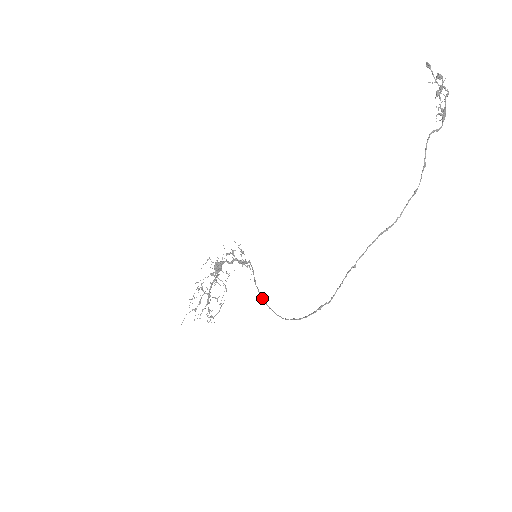
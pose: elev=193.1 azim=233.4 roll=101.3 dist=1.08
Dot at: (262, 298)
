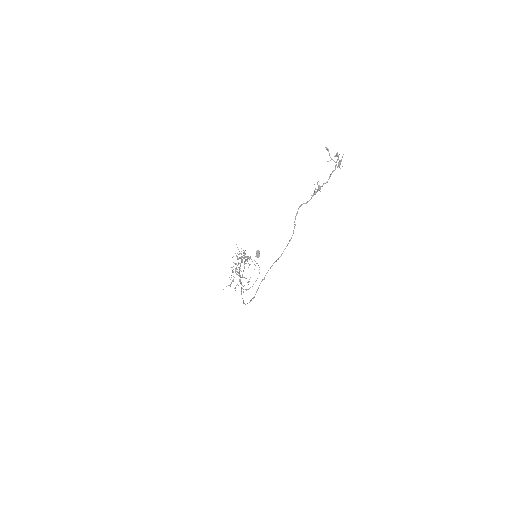
Dot at: (241, 287)
